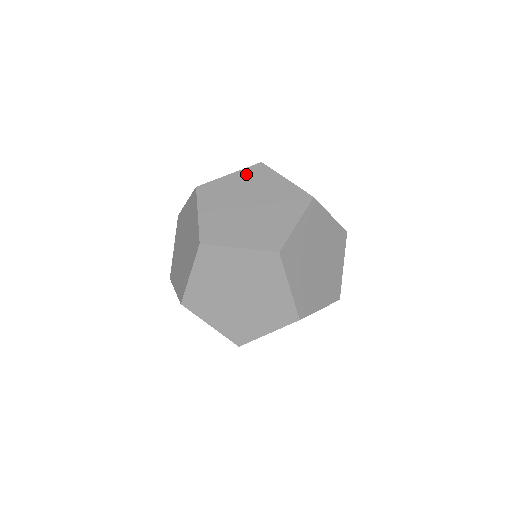
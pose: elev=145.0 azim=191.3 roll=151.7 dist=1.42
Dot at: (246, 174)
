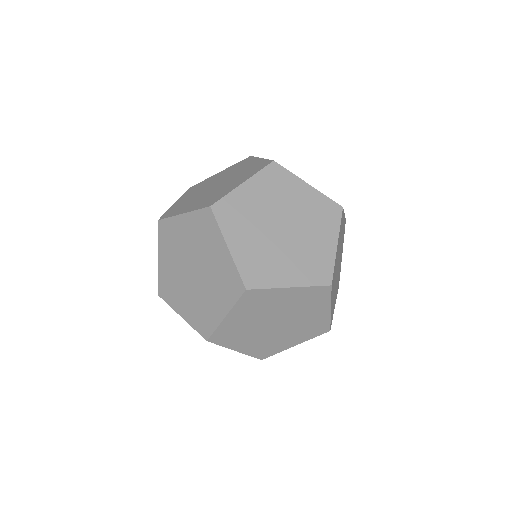
Dot at: (263, 181)
